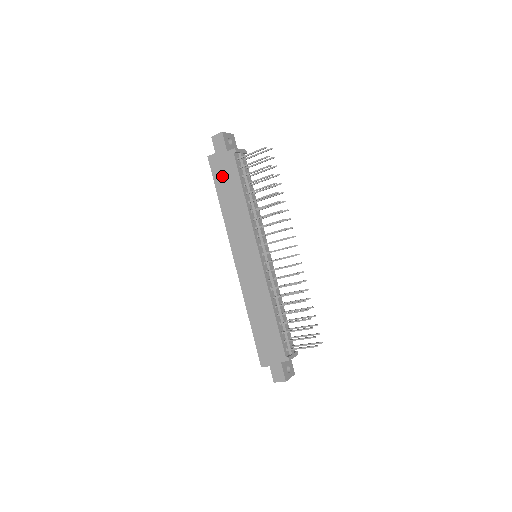
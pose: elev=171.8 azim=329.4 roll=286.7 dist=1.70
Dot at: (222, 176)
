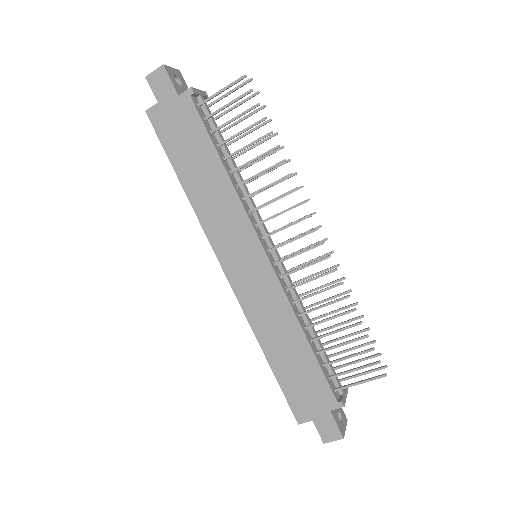
Dot at: (177, 138)
